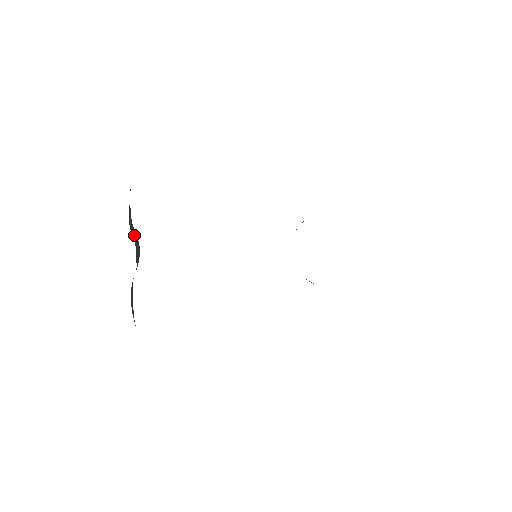
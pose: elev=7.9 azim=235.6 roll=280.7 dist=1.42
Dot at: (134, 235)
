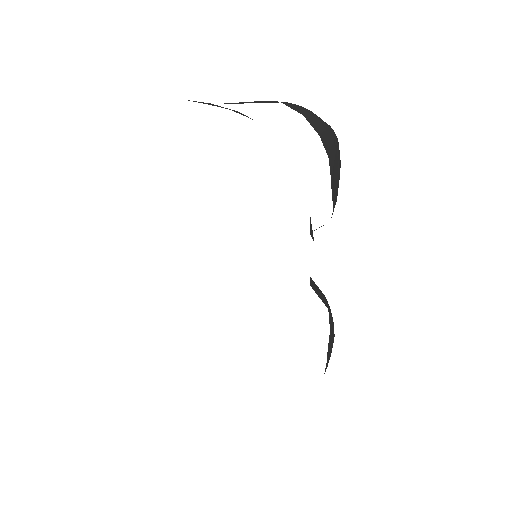
Dot at: occluded
